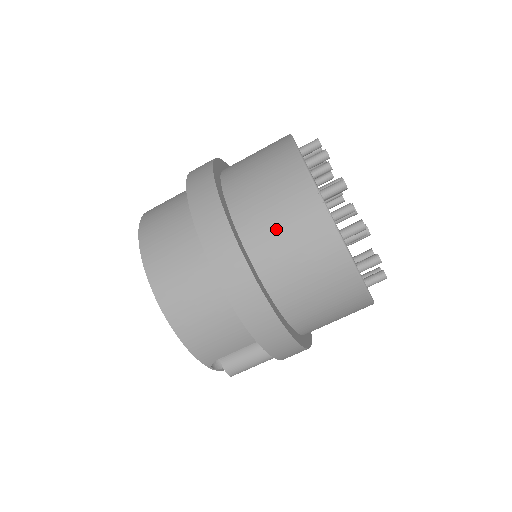
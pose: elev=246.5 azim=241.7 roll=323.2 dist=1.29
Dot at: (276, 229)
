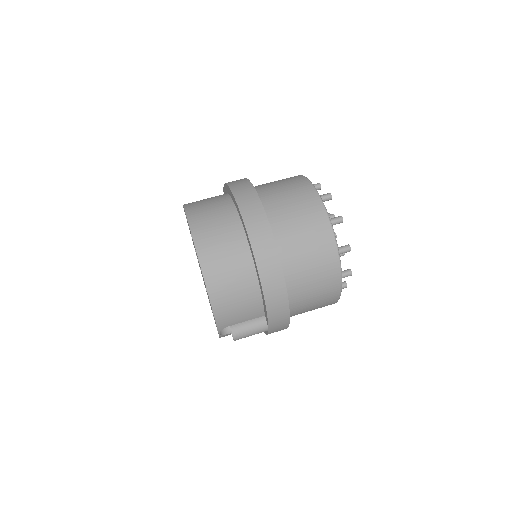
Dot at: (299, 239)
